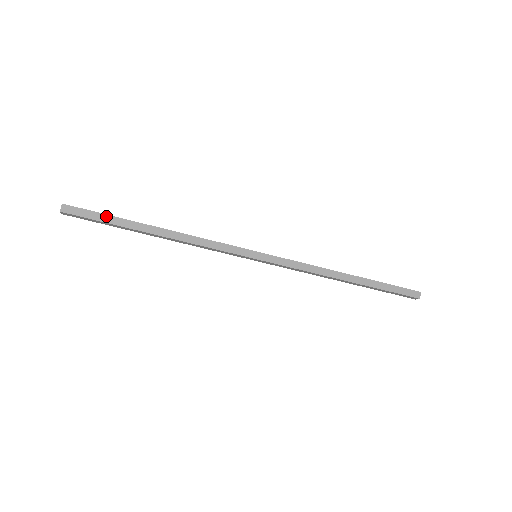
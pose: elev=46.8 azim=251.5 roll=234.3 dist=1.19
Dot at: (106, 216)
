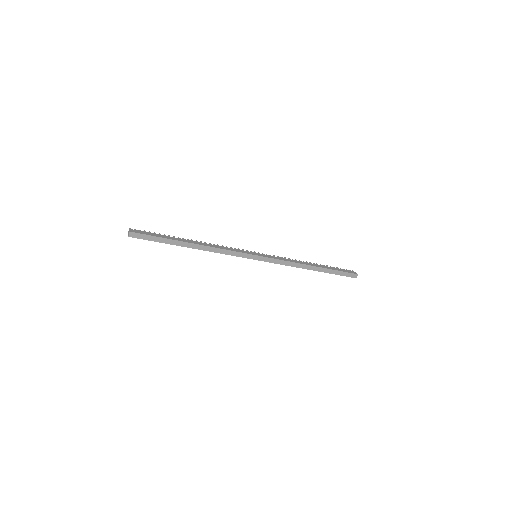
Dot at: (159, 238)
